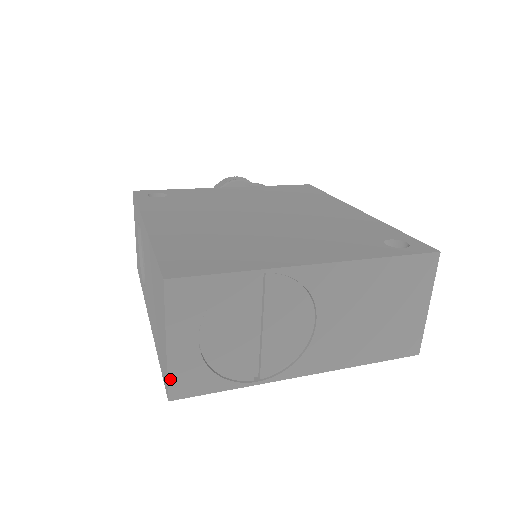
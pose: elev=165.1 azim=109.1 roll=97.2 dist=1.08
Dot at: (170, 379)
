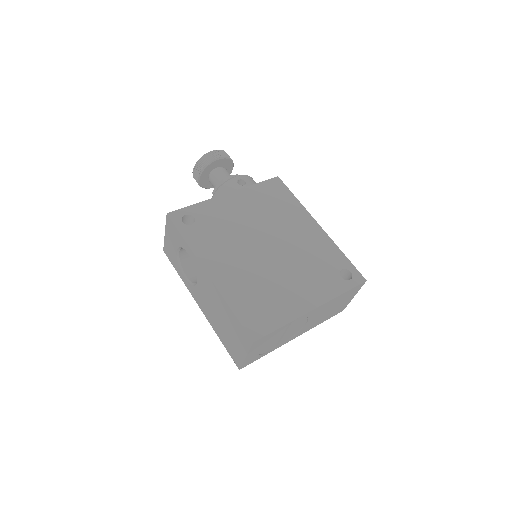
Dot at: (243, 364)
